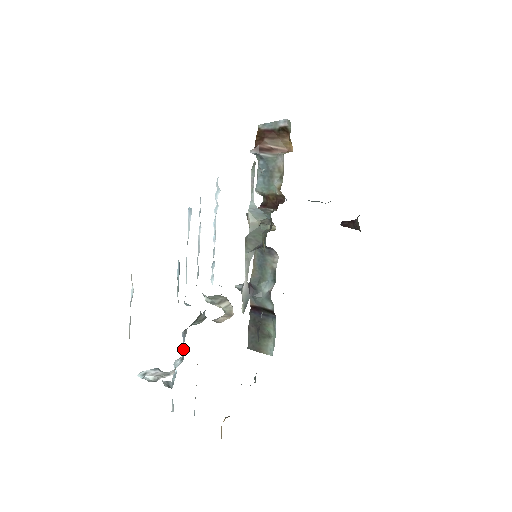
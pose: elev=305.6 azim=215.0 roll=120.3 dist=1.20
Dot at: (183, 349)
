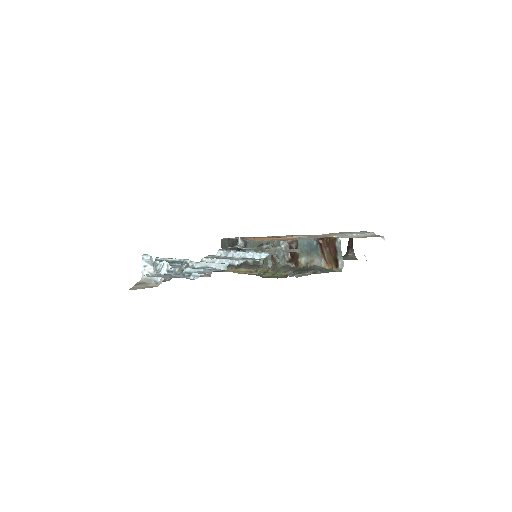
Dot at: (171, 271)
